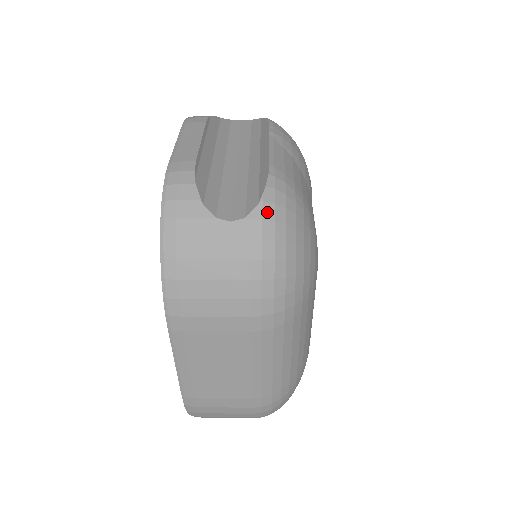
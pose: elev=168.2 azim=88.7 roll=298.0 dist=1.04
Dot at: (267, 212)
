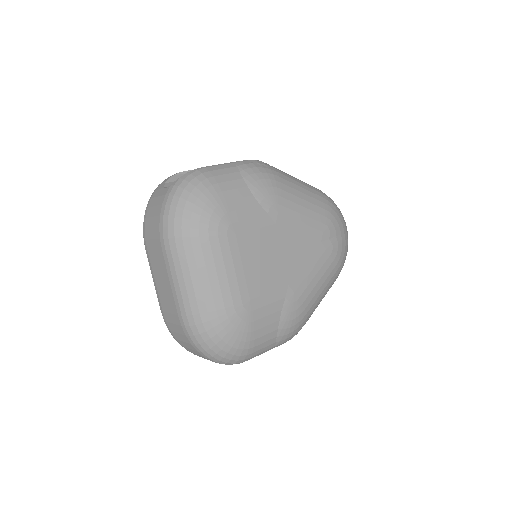
Dot at: (178, 182)
